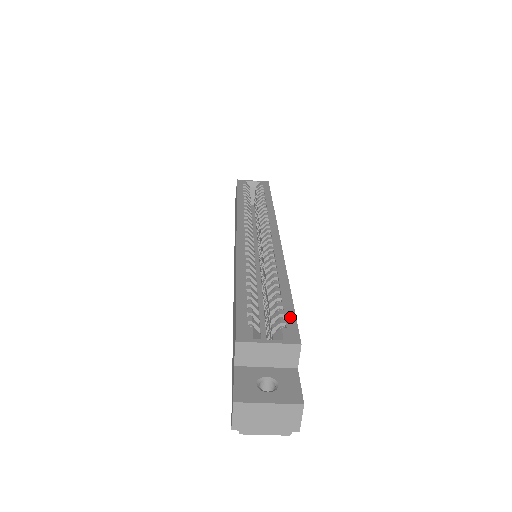
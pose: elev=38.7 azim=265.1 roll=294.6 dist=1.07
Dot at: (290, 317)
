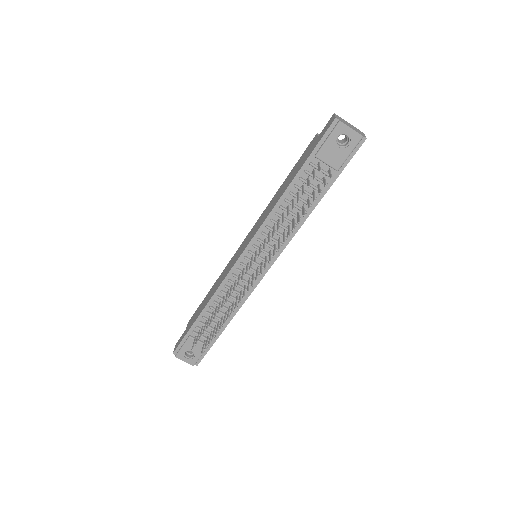
Dot at: occluded
